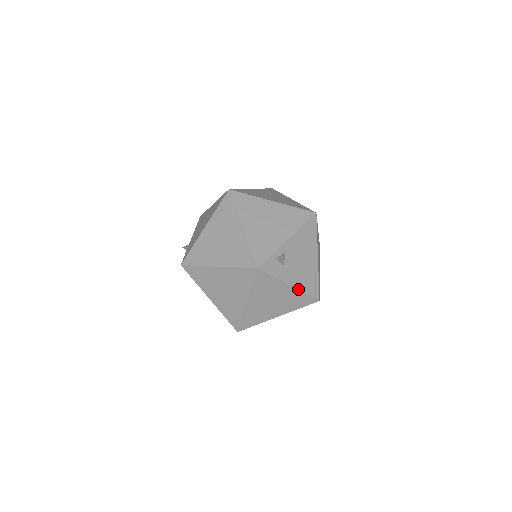
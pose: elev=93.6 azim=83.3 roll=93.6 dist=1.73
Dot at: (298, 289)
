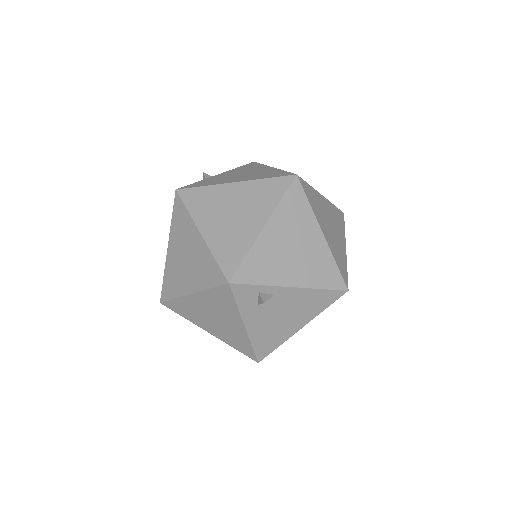
Dot at: (249, 336)
